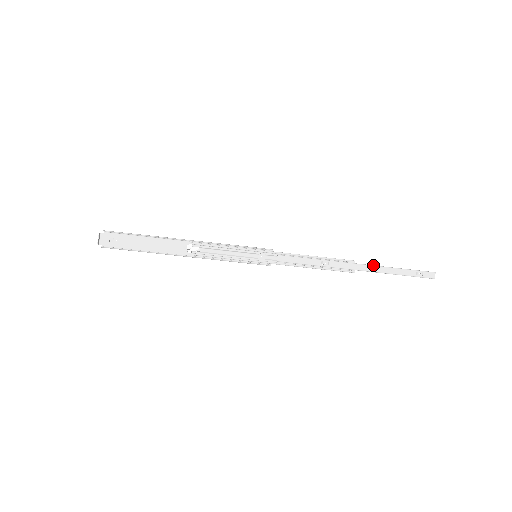
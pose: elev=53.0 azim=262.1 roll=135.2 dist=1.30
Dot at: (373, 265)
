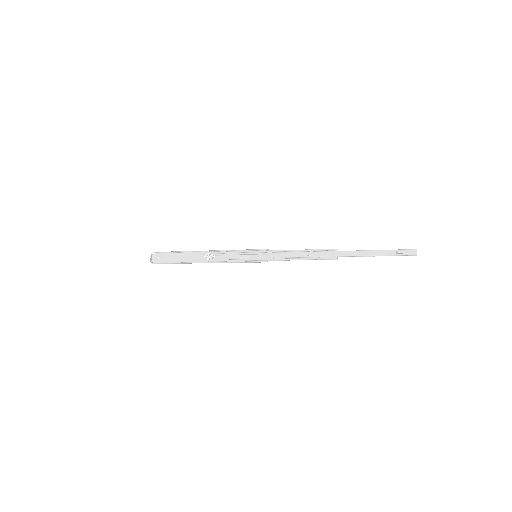
Dot at: occluded
